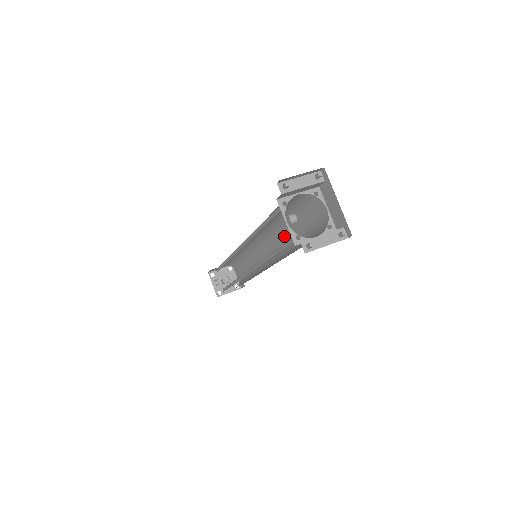
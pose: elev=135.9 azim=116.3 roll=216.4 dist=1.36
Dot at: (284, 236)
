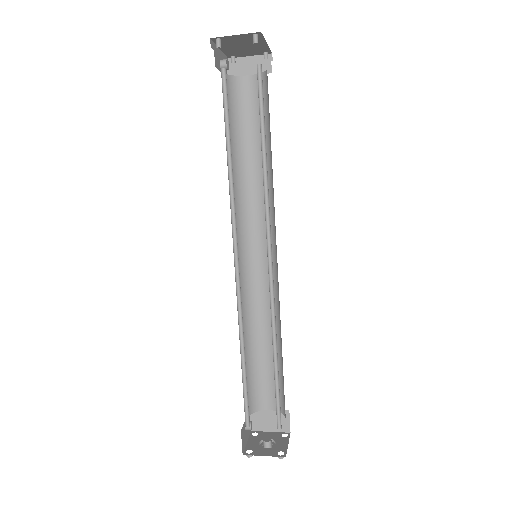
Dot at: (273, 193)
